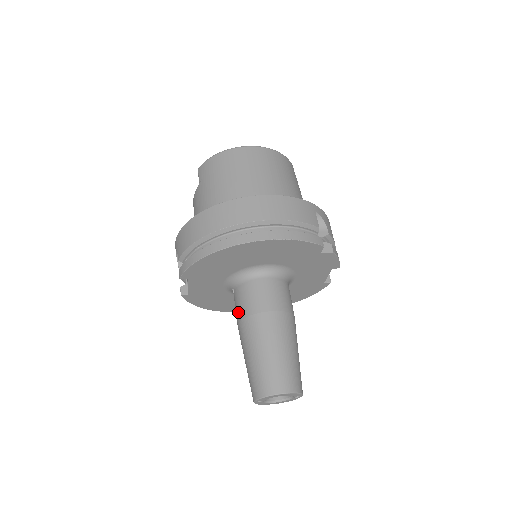
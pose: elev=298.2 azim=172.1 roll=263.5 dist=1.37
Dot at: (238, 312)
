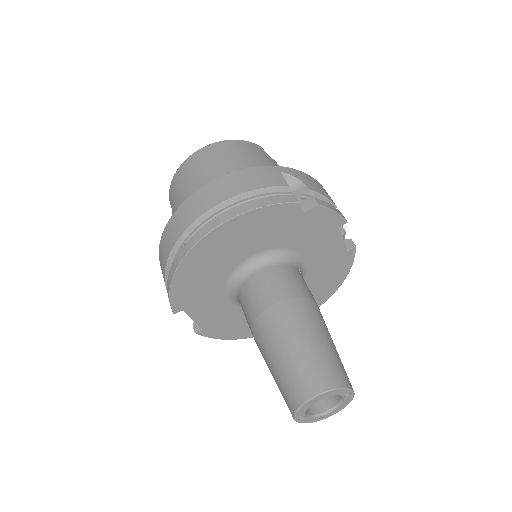
Dot at: occluded
